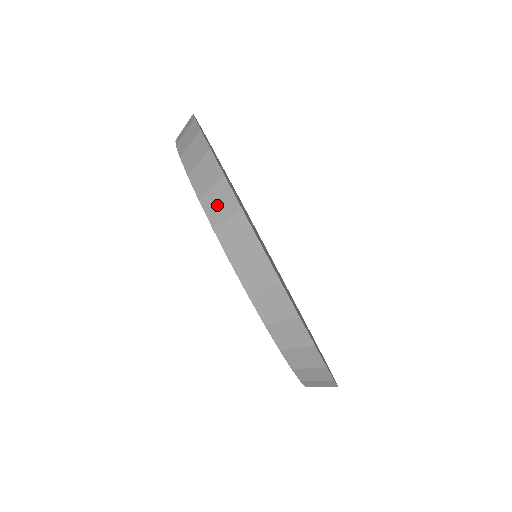
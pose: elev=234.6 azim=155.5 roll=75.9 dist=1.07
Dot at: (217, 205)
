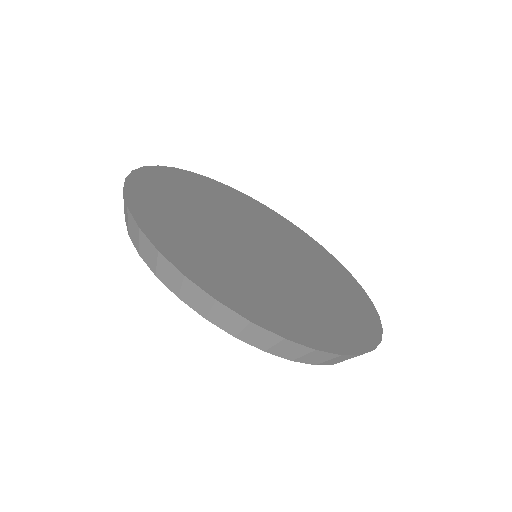
Dot at: (147, 254)
